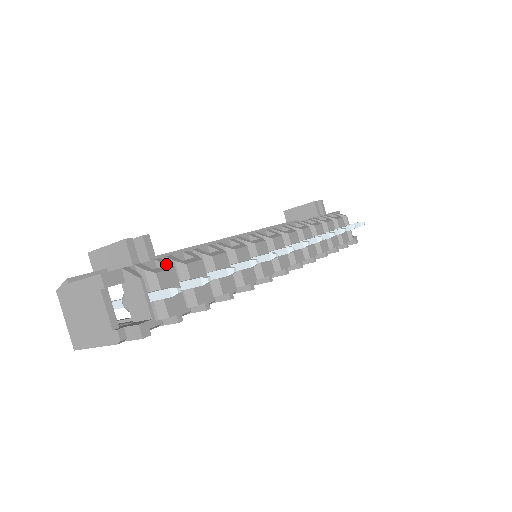
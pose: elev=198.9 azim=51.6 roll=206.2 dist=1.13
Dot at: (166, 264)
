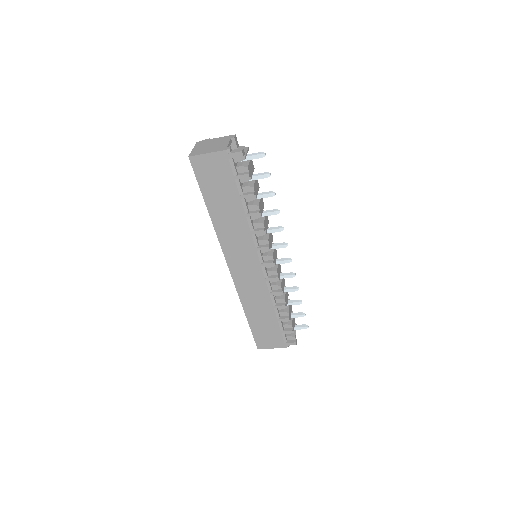
Dot at: occluded
